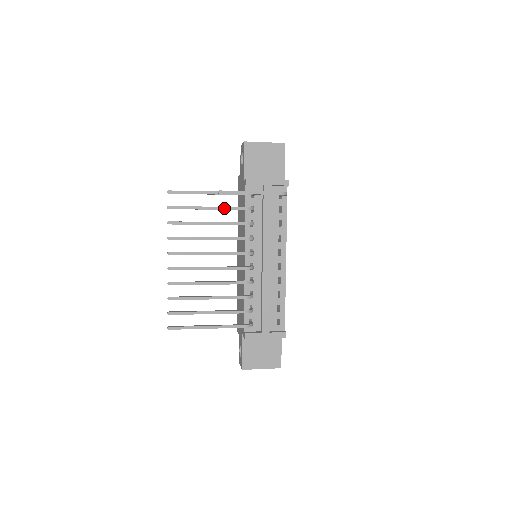
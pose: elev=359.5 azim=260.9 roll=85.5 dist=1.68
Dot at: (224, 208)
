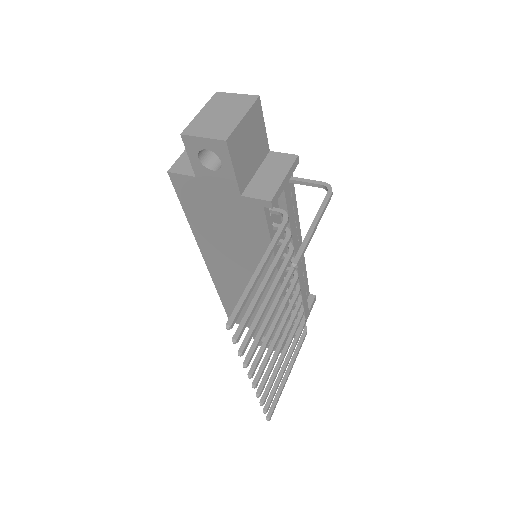
Dot at: (276, 266)
